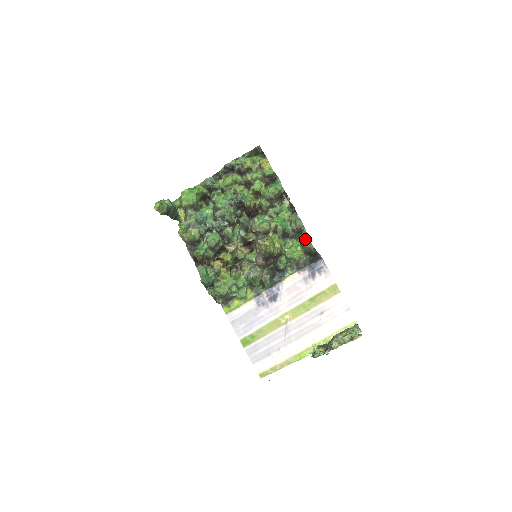
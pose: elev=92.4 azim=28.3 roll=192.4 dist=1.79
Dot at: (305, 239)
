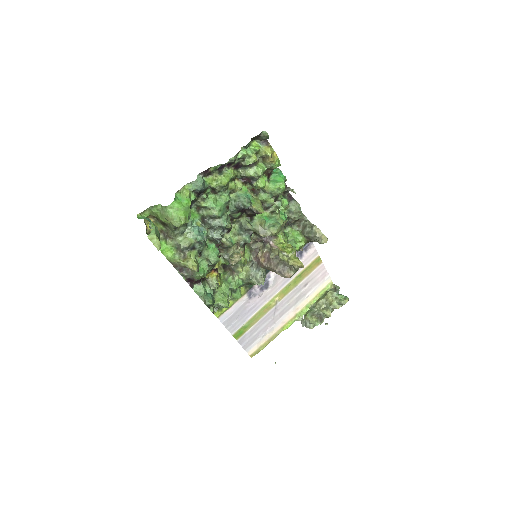
Dot at: (322, 237)
